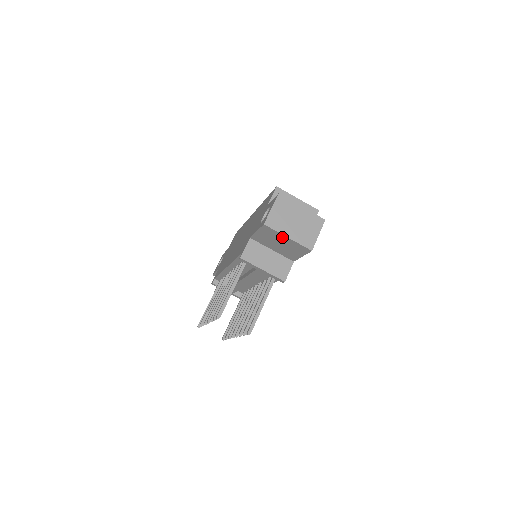
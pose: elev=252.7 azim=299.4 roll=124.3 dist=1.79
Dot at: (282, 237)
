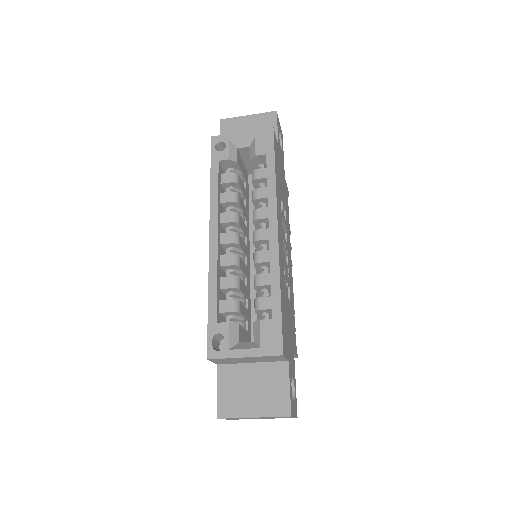
Dot at: occluded
